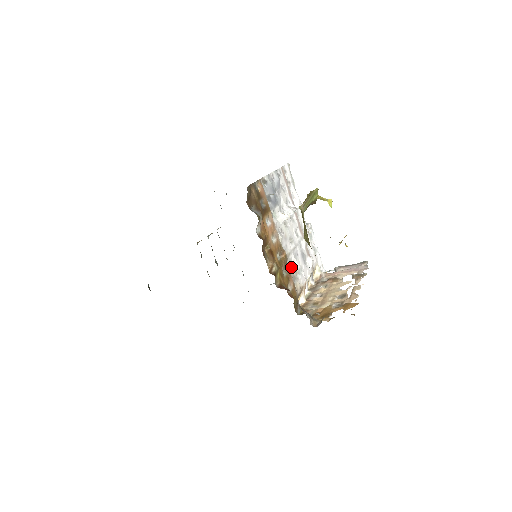
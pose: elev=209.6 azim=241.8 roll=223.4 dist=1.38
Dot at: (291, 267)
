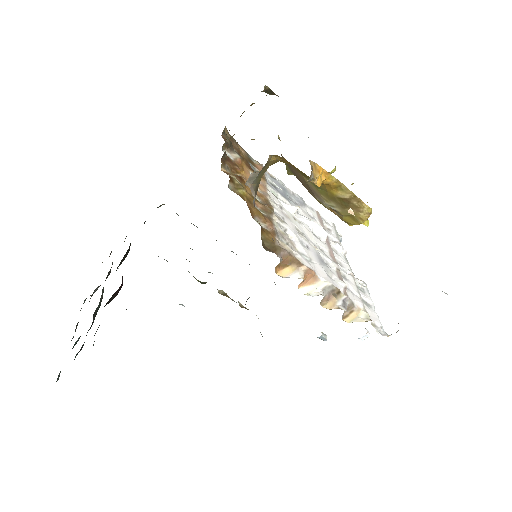
Dot at: (281, 229)
